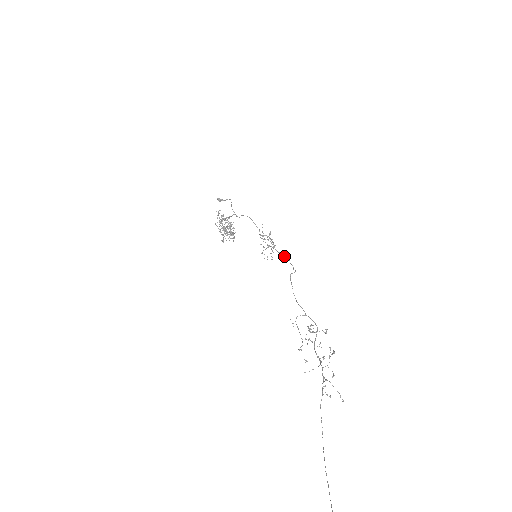
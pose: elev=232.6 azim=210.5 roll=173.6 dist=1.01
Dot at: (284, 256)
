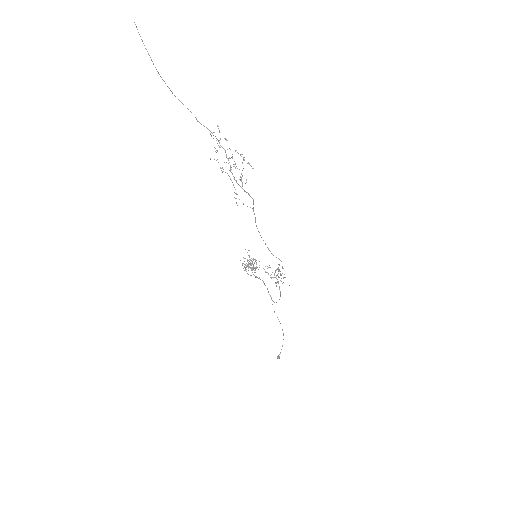
Dot at: occluded
